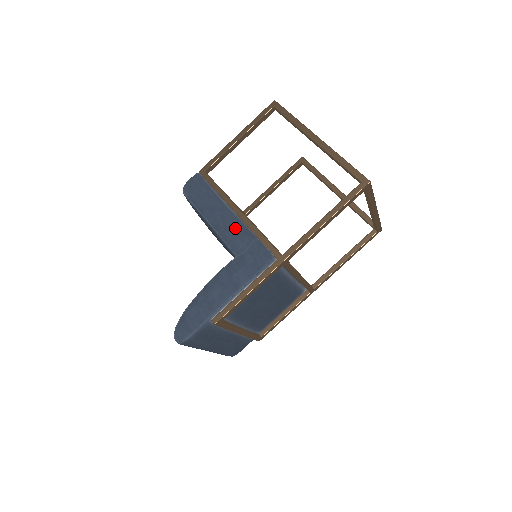
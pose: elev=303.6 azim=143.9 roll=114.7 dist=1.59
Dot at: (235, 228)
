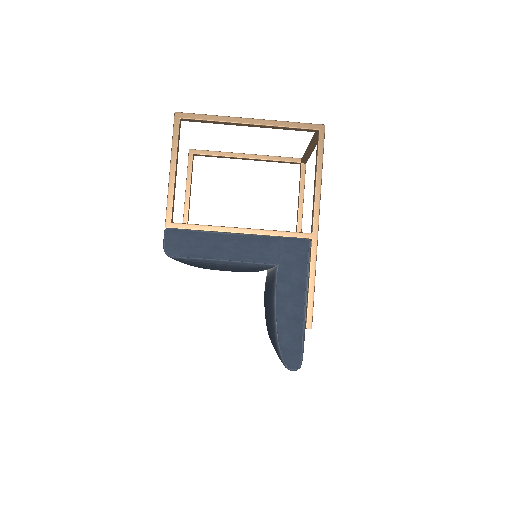
Dot at: (255, 245)
